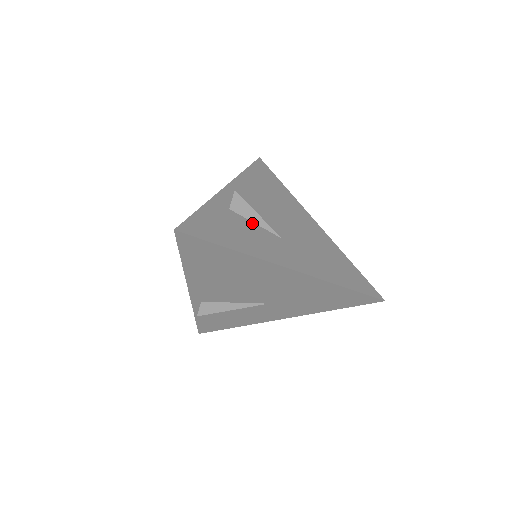
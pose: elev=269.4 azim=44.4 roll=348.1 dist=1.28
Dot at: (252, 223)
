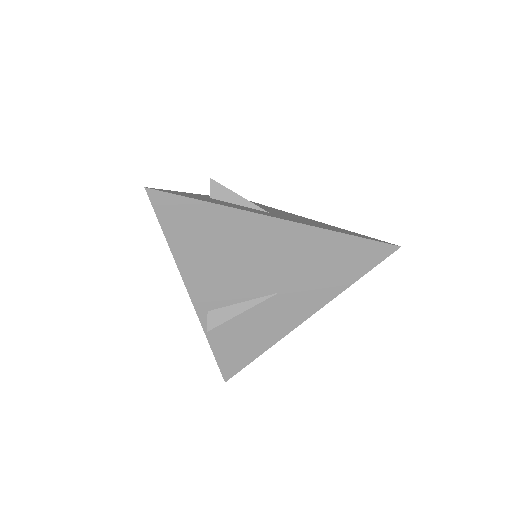
Dot at: (235, 204)
